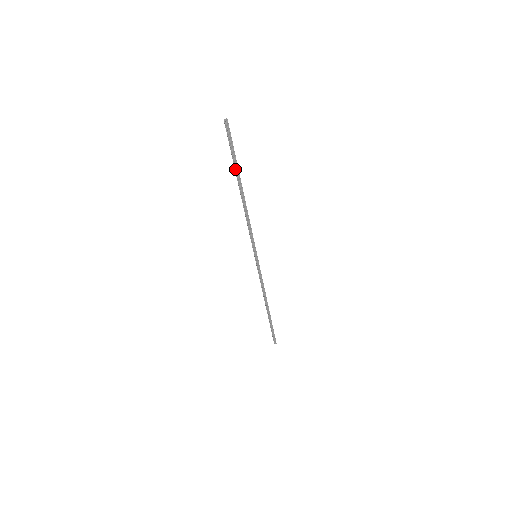
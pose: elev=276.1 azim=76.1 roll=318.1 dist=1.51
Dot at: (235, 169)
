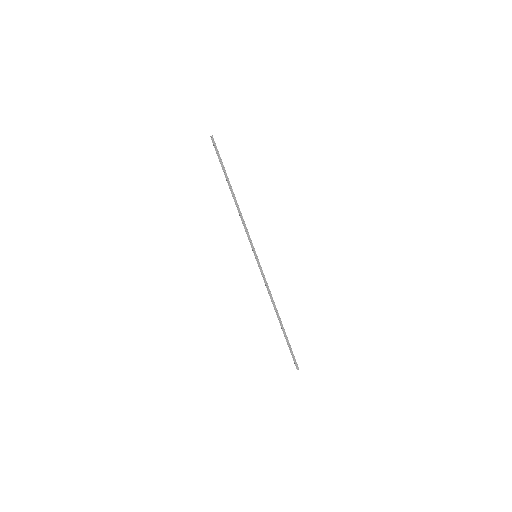
Dot at: (224, 173)
